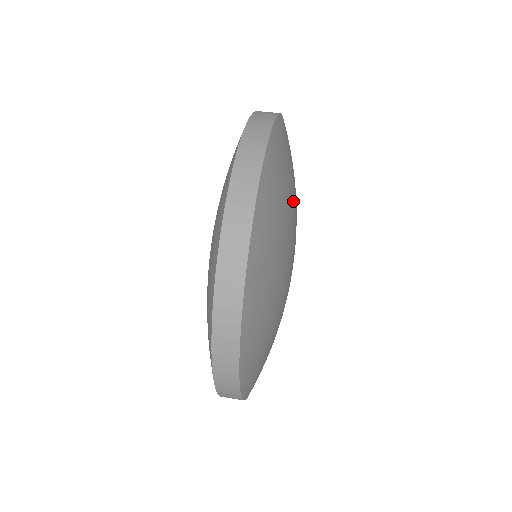
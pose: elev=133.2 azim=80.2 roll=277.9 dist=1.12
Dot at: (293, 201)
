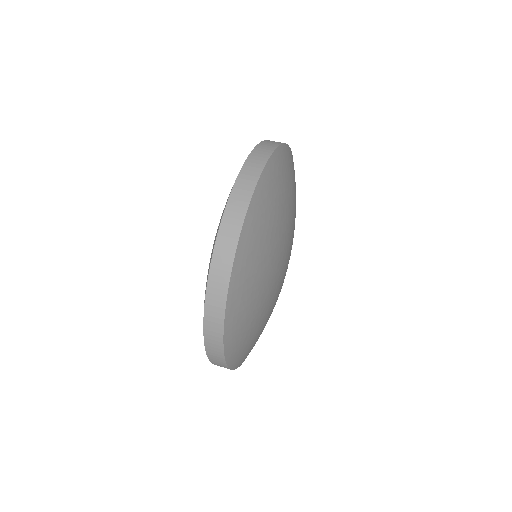
Dot at: (272, 256)
